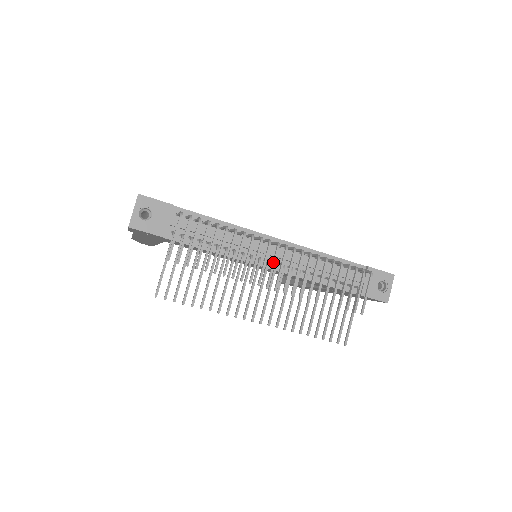
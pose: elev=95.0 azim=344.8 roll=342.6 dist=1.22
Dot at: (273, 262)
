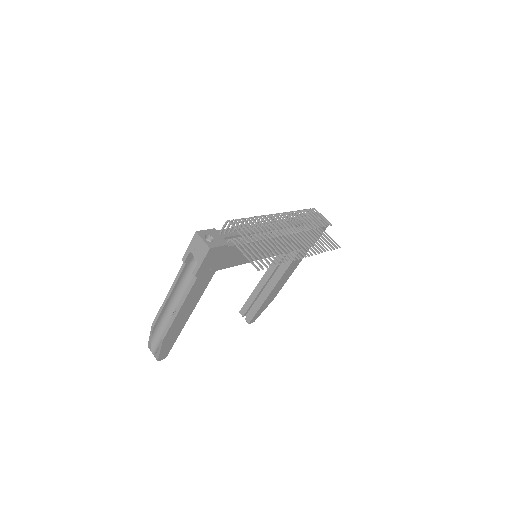
Dot at: (281, 221)
